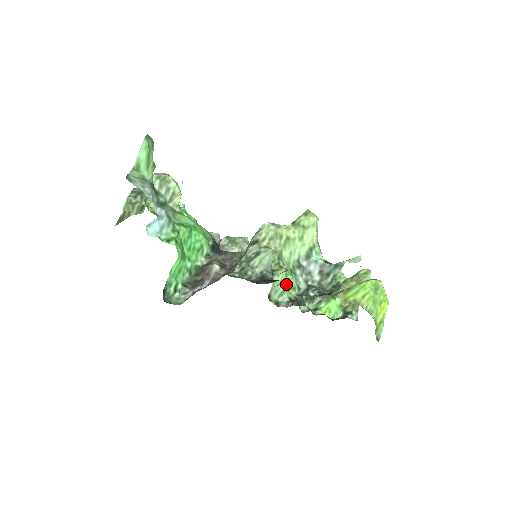
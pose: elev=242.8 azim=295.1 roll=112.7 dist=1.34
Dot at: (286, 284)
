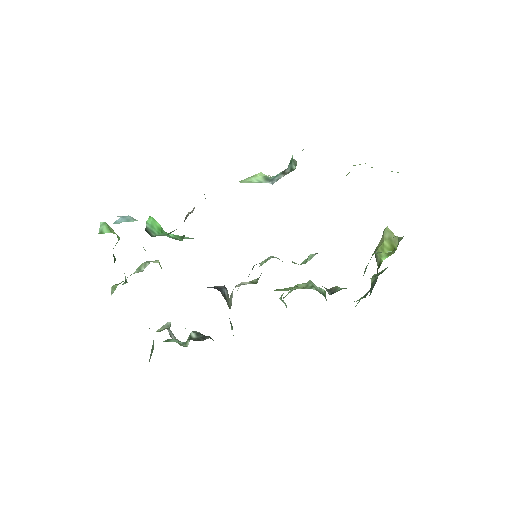
Dot at: occluded
